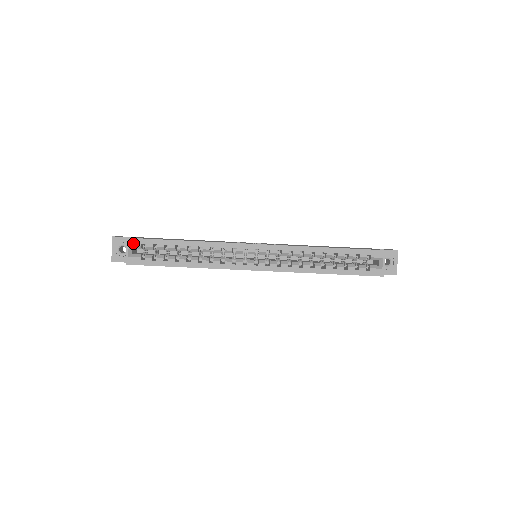
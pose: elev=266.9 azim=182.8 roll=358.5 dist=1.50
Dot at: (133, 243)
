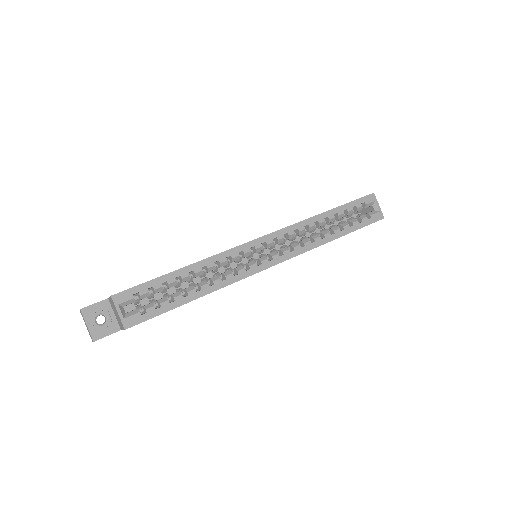
Dot at: (122, 299)
